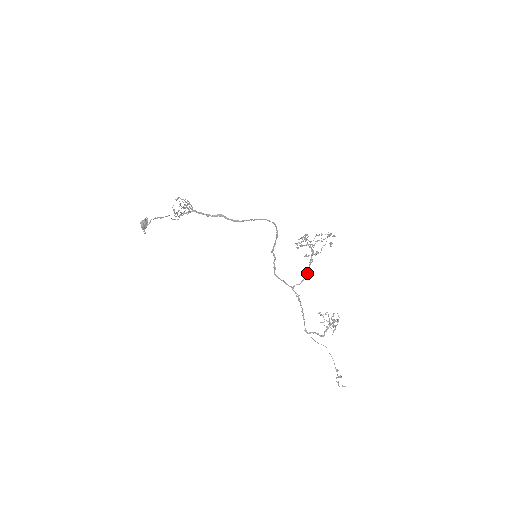
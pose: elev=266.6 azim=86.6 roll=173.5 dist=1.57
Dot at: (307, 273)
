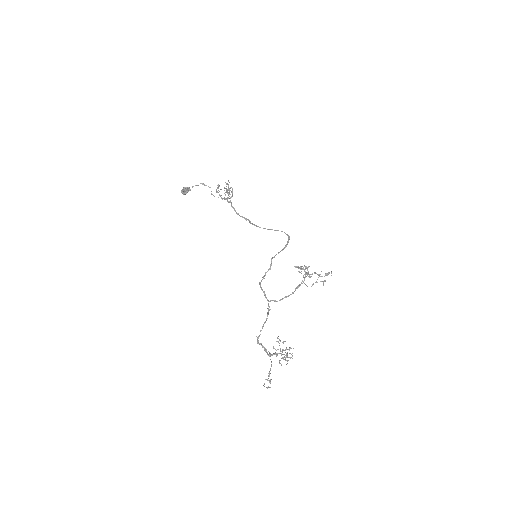
Dot at: (289, 295)
